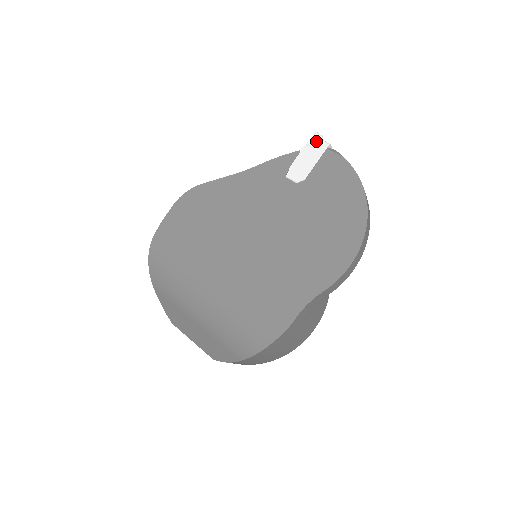
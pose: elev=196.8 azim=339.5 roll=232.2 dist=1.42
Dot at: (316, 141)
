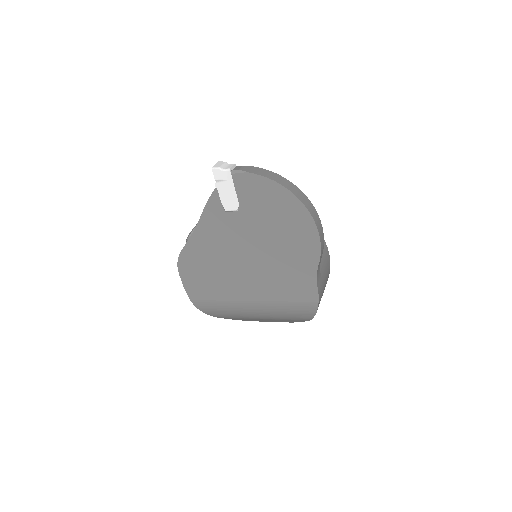
Dot at: (219, 175)
